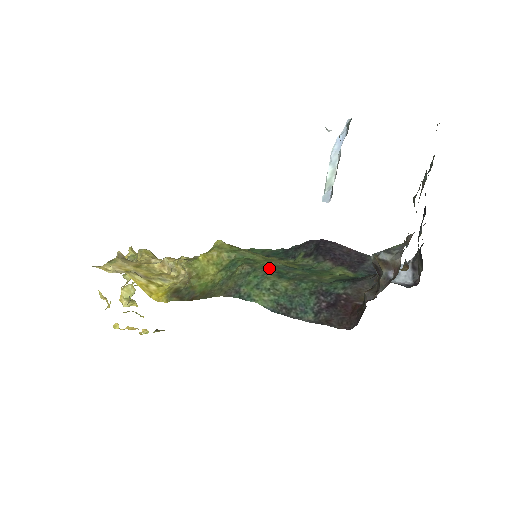
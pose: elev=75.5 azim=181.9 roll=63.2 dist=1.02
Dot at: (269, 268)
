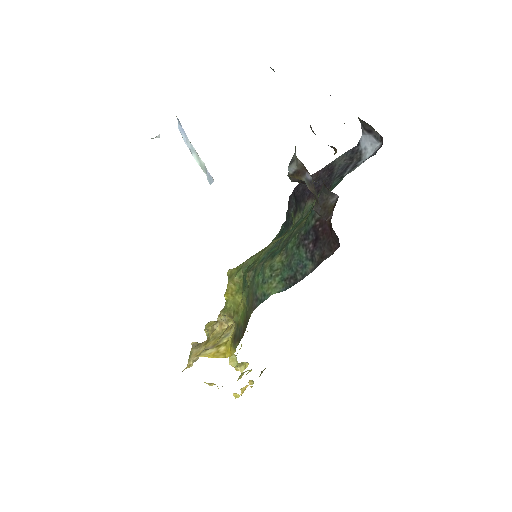
Dot at: (265, 257)
